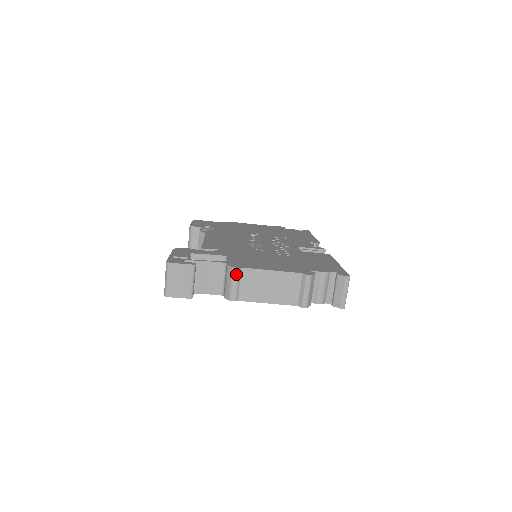
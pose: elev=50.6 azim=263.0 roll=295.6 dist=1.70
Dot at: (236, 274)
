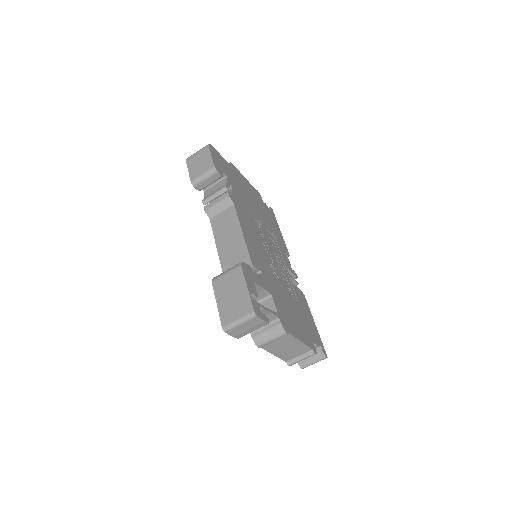
Dot at: (282, 336)
